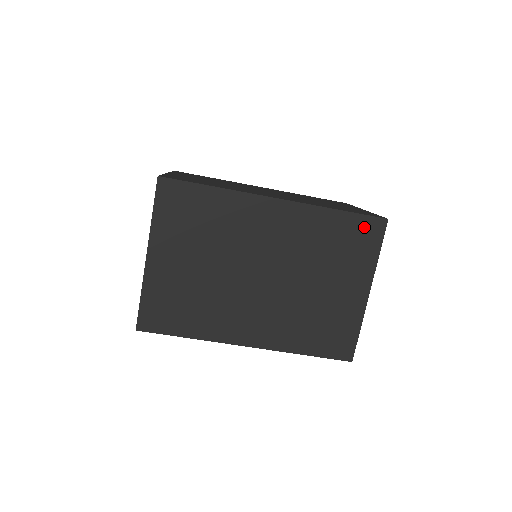
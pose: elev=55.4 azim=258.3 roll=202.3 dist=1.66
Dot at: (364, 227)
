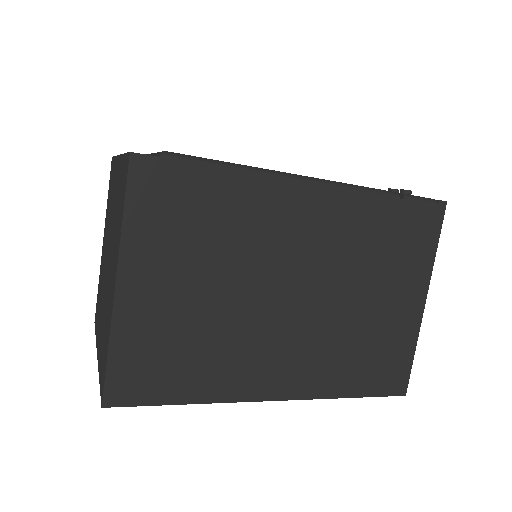
Dot at: occluded
